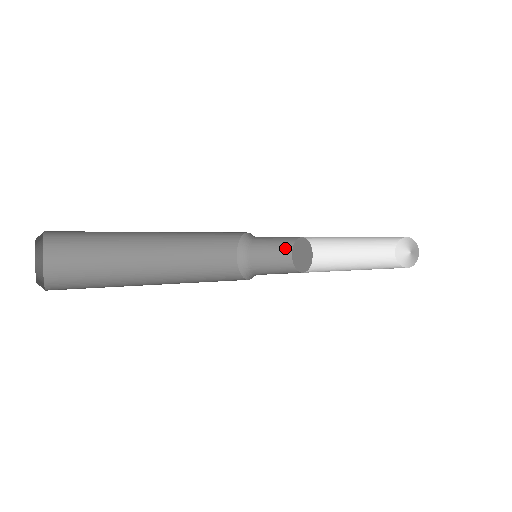
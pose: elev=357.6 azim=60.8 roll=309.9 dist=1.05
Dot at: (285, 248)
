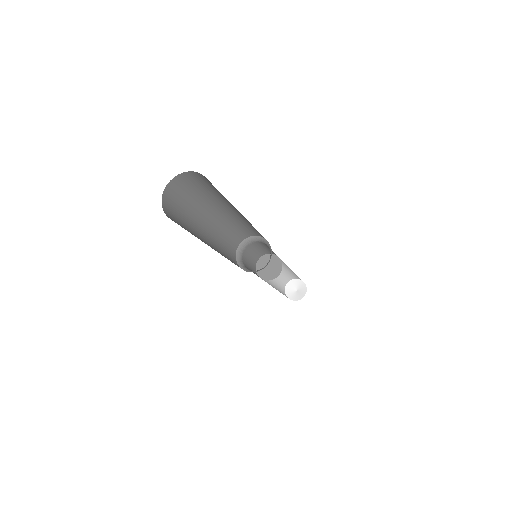
Dot at: (254, 272)
